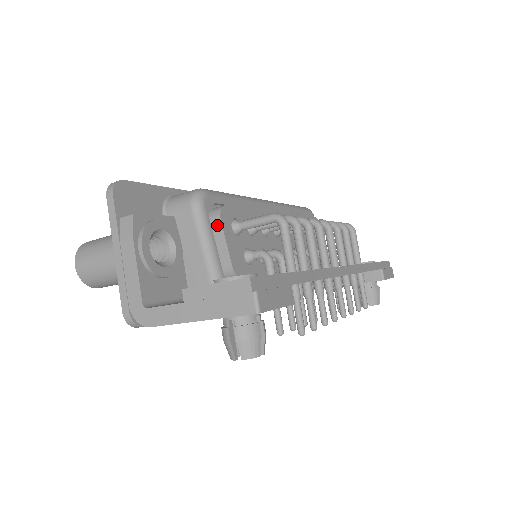
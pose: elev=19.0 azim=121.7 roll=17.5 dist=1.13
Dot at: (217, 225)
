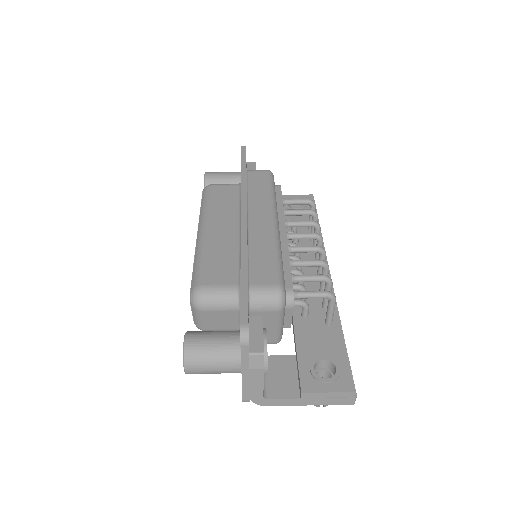
Dot at: (289, 309)
